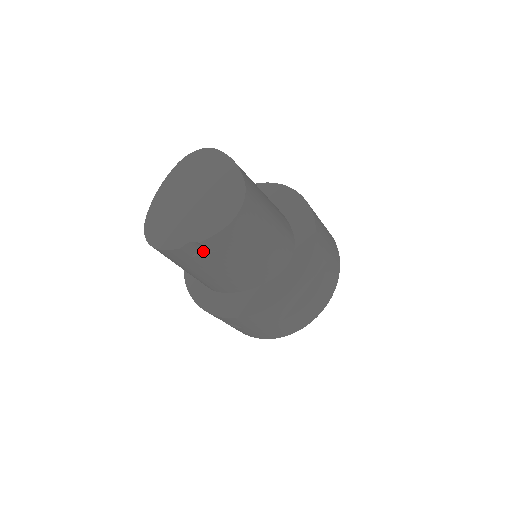
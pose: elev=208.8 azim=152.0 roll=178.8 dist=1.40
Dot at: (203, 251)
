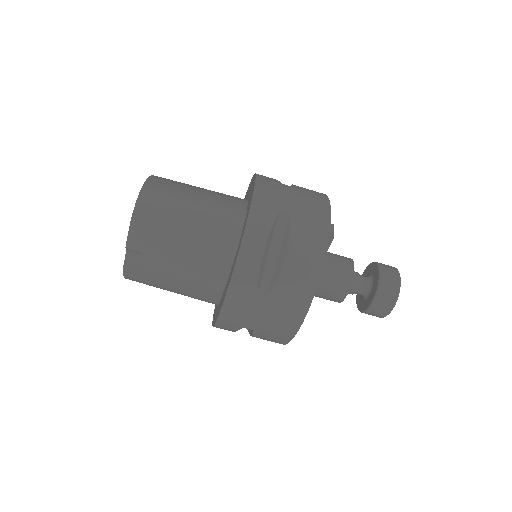
Dot at: (143, 257)
